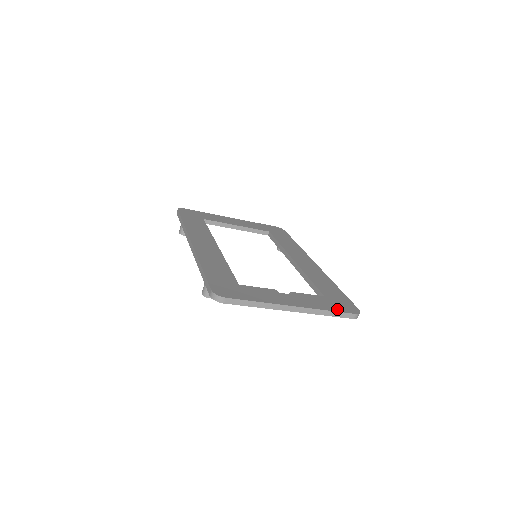
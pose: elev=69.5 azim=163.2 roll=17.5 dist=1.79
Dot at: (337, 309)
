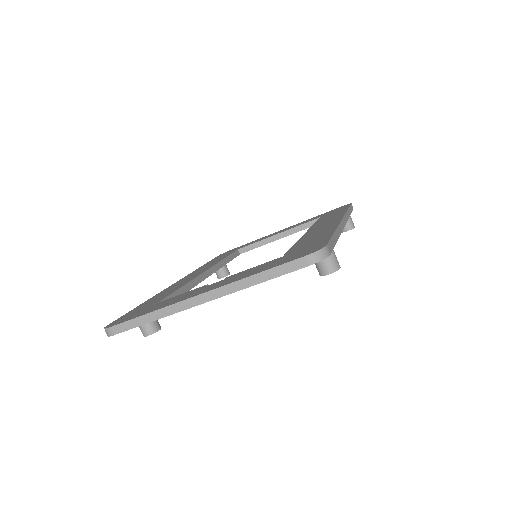
Dot at: (276, 265)
